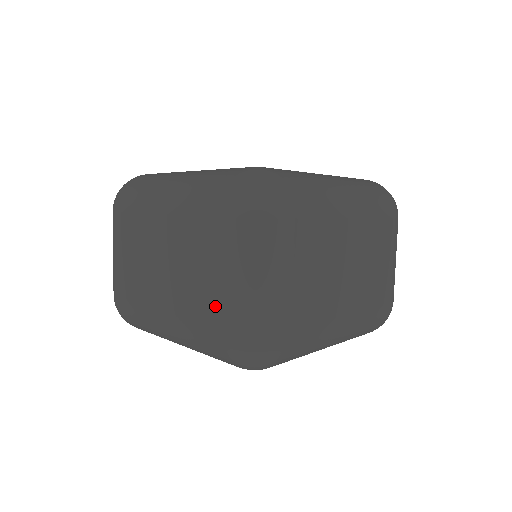
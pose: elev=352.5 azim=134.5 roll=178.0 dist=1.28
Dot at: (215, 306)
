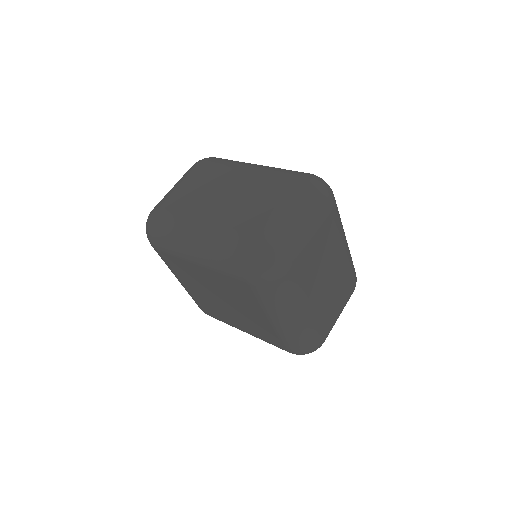
Dot at: (260, 222)
